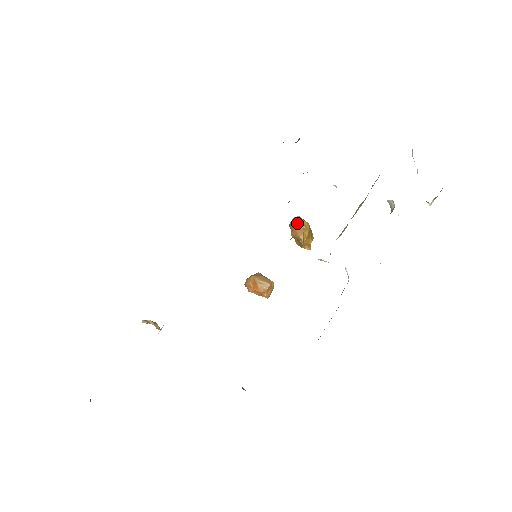
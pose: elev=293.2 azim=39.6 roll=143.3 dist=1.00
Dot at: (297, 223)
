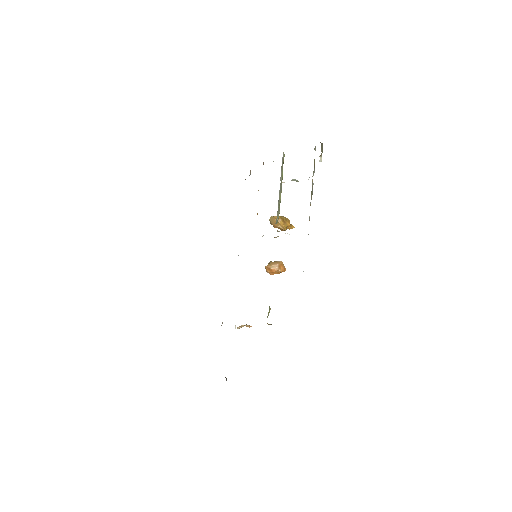
Dot at: (272, 221)
